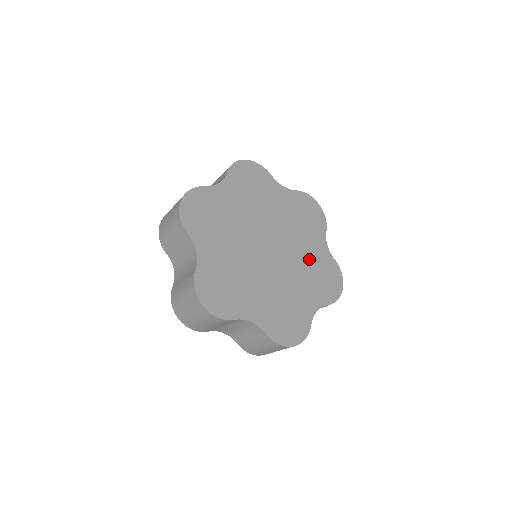
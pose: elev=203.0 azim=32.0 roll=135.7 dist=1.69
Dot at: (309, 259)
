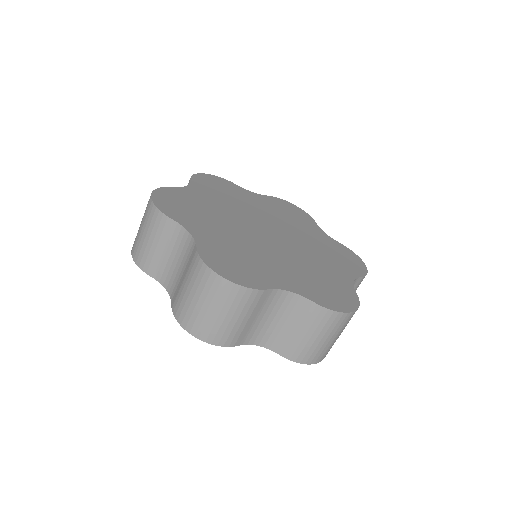
Dot at: (316, 268)
